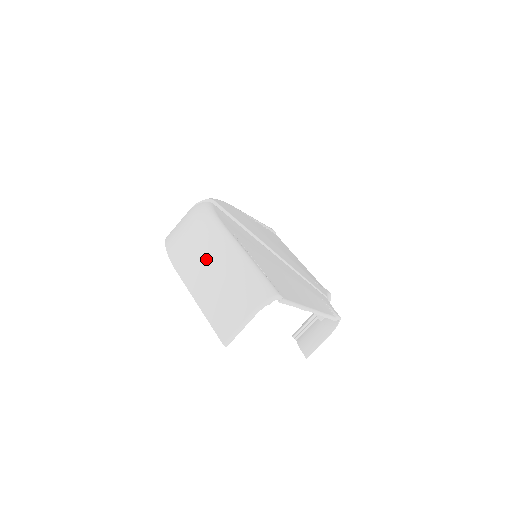
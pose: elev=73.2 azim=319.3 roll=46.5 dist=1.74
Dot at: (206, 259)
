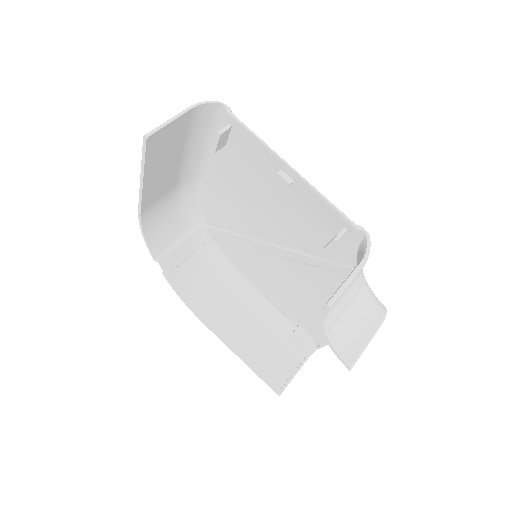
Dot at: occluded
